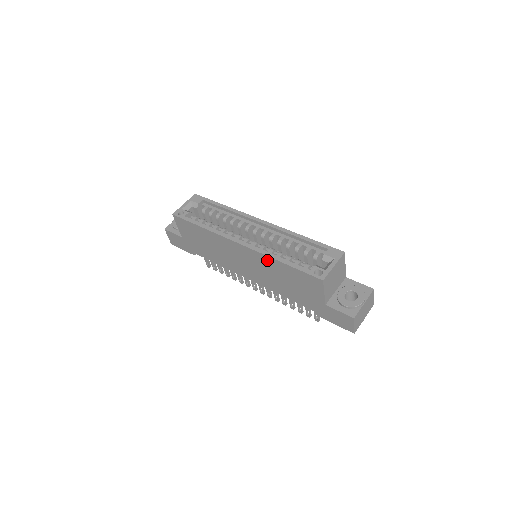
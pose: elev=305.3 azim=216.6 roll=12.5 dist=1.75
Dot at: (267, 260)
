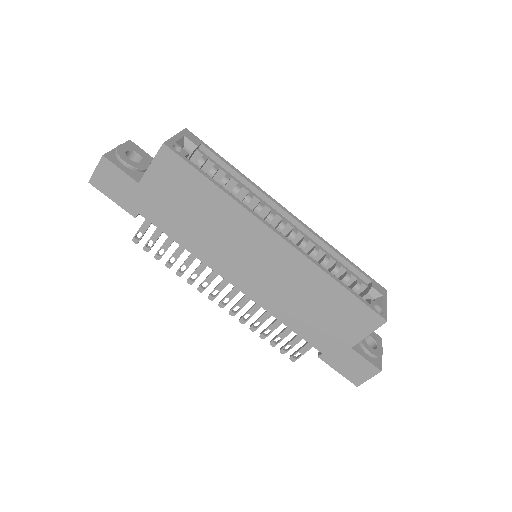
Dot at: (312, 272)
